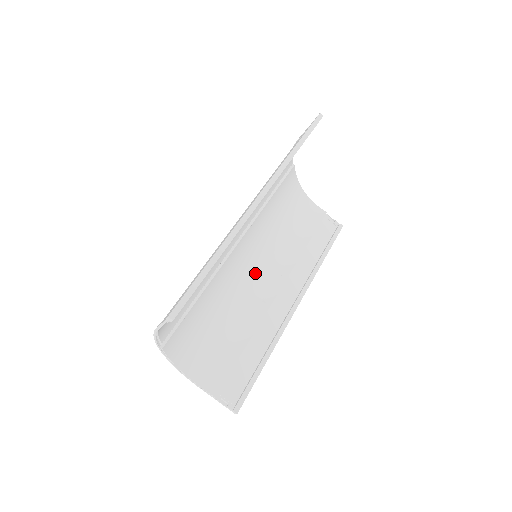
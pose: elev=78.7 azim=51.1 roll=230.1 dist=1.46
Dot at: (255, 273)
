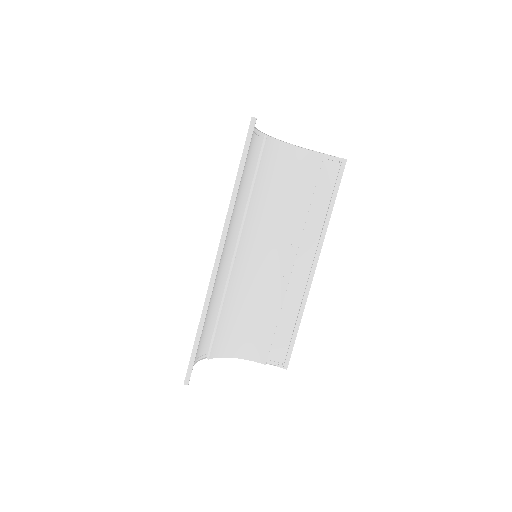
Dot at: (267, 256)
